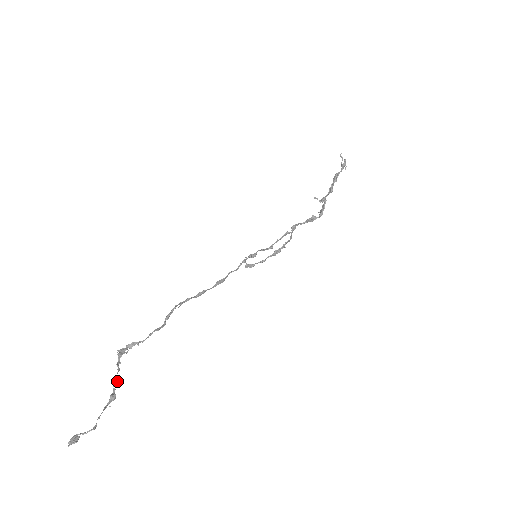
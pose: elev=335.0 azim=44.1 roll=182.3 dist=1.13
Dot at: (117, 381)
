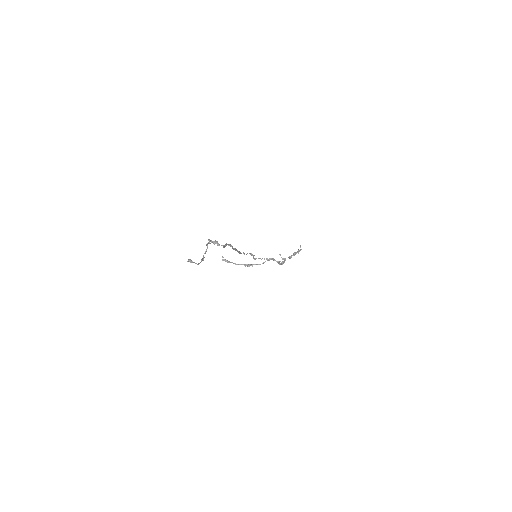
Dot at: occluded
